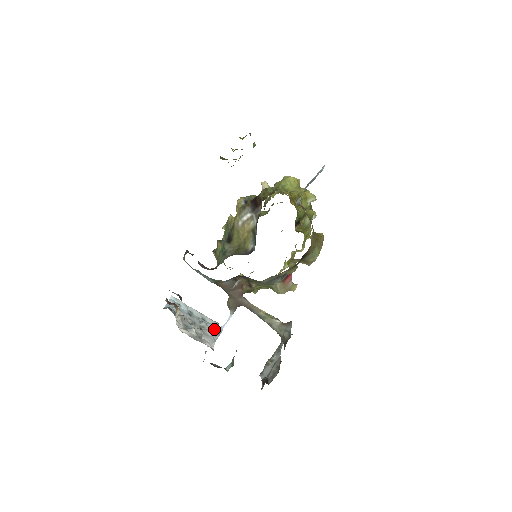
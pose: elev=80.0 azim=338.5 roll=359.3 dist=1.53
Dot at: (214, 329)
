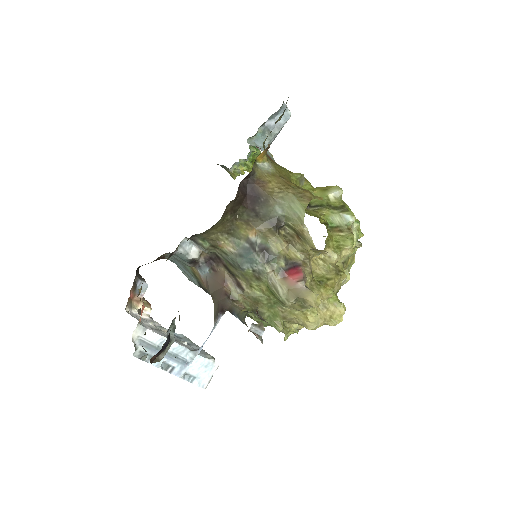
Dot at: occluded
